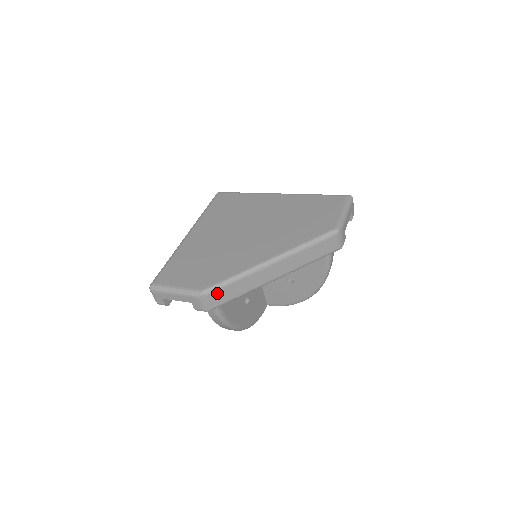
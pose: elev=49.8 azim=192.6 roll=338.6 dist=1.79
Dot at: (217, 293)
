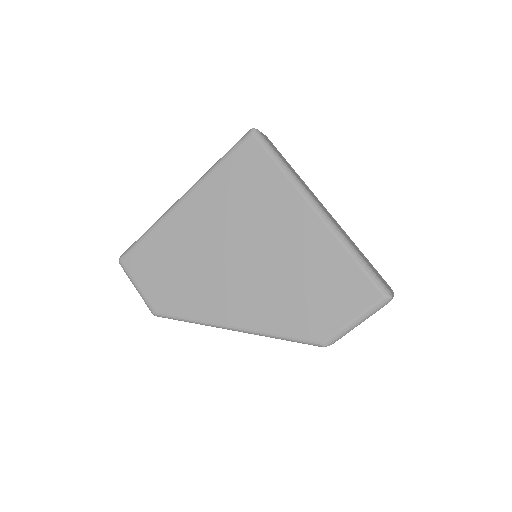
Dot at: occluded
